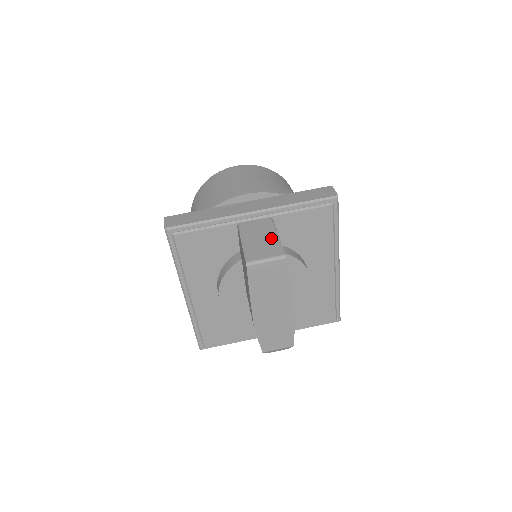
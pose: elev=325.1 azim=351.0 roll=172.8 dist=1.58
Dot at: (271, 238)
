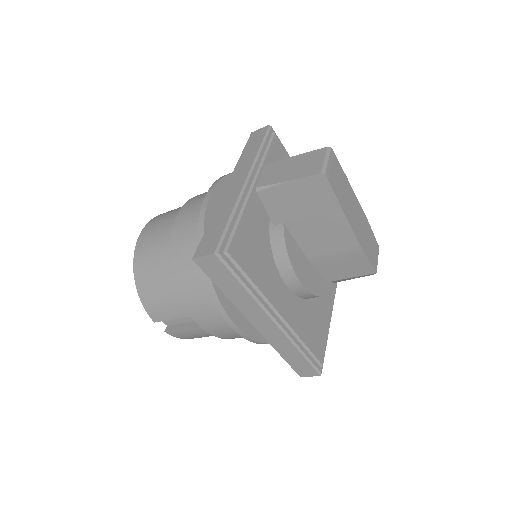
Dot at: (297, 160)
